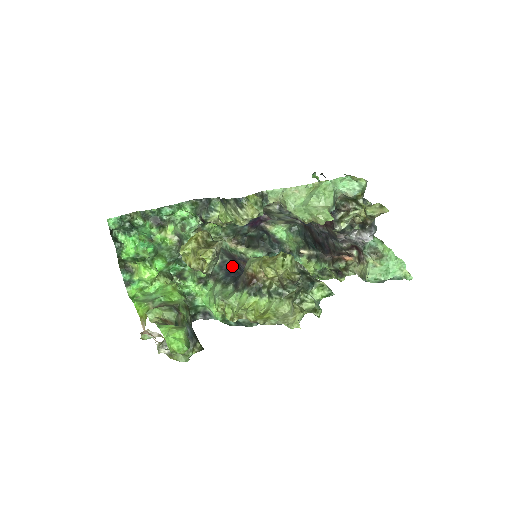
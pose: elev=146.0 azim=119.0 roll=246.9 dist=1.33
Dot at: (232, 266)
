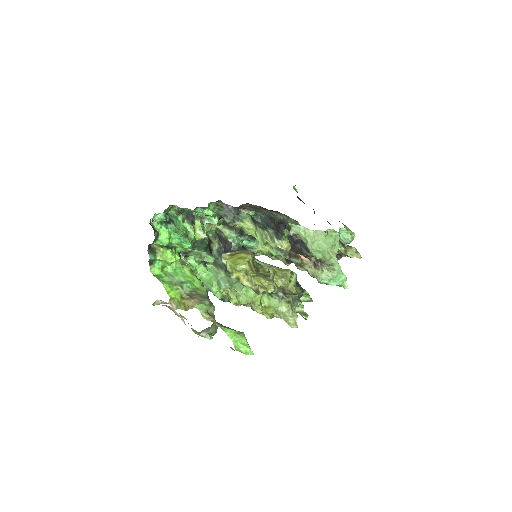
Dot at: (225, 251)
